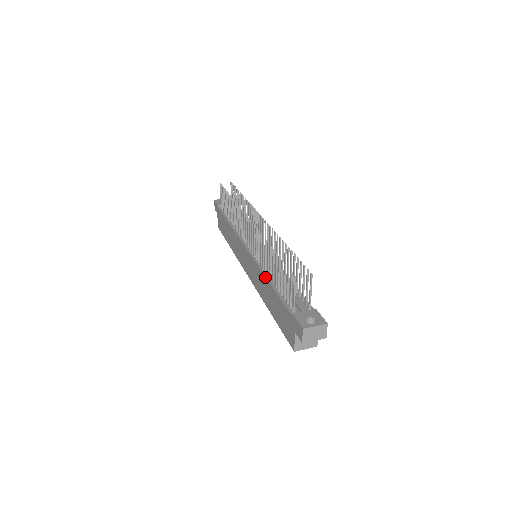
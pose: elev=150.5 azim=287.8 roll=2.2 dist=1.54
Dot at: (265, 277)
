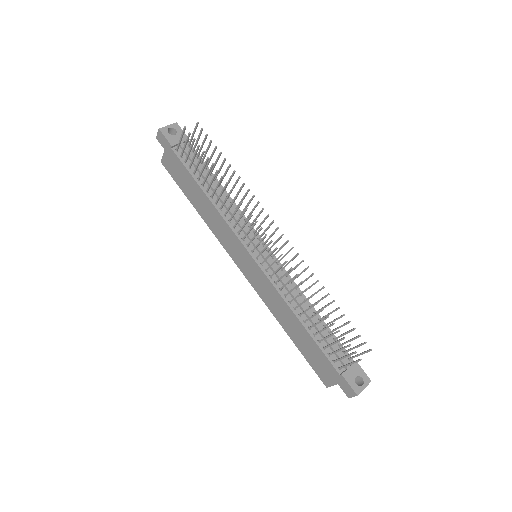
Dot at: (293, 312)
